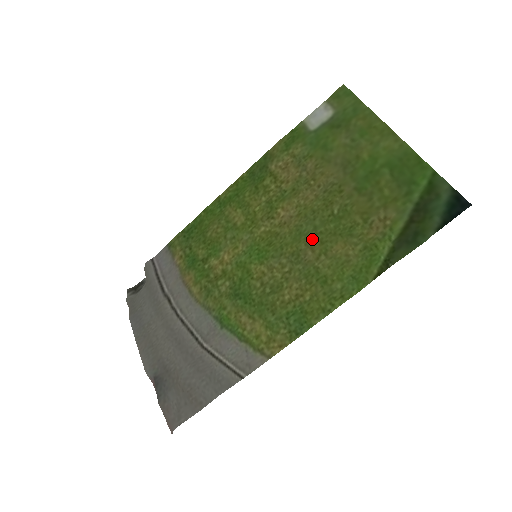
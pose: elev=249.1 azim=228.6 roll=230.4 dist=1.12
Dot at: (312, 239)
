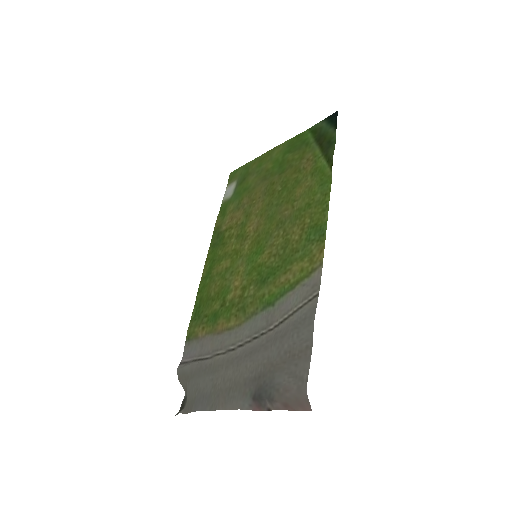
Dot at: (280, 208)
